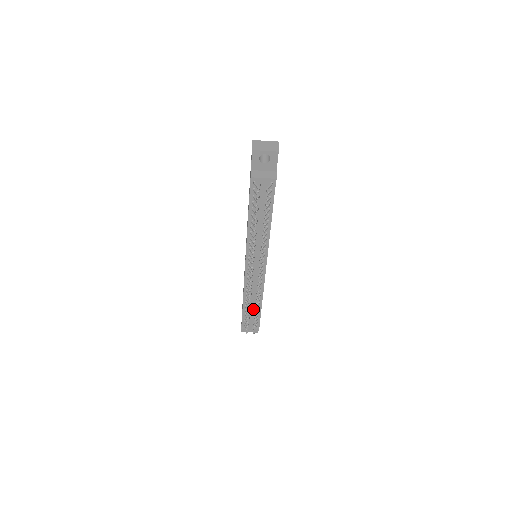
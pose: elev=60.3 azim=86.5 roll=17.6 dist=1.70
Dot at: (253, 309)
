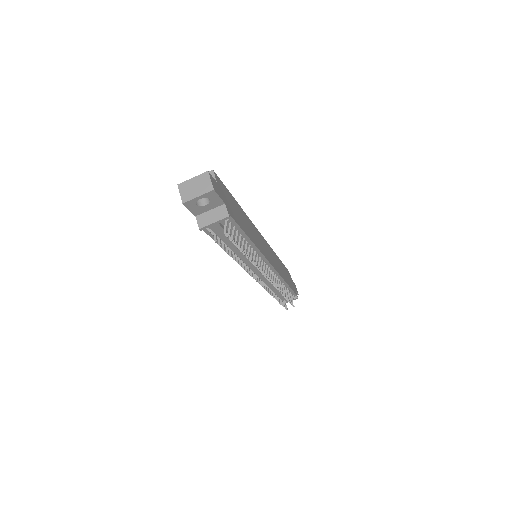
Dot at: occluded
